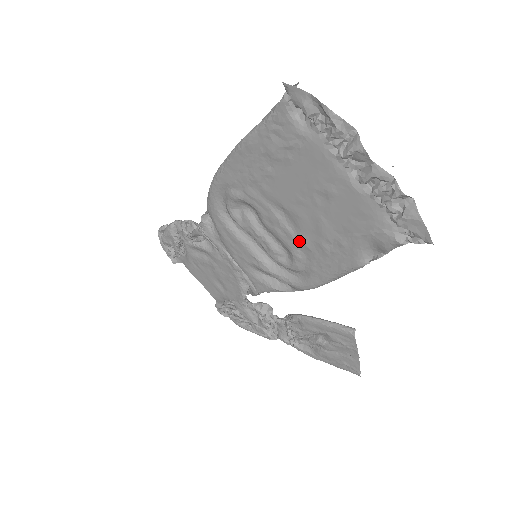
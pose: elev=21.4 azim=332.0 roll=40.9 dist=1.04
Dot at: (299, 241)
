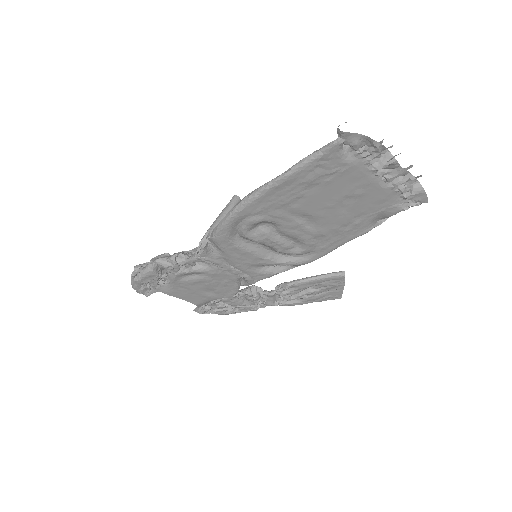
Dot at: (316, 233)
